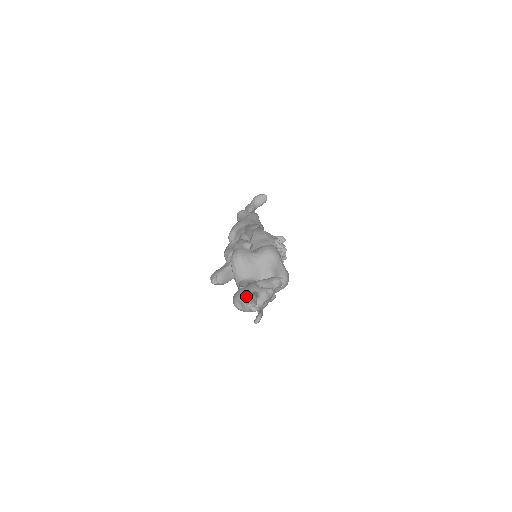
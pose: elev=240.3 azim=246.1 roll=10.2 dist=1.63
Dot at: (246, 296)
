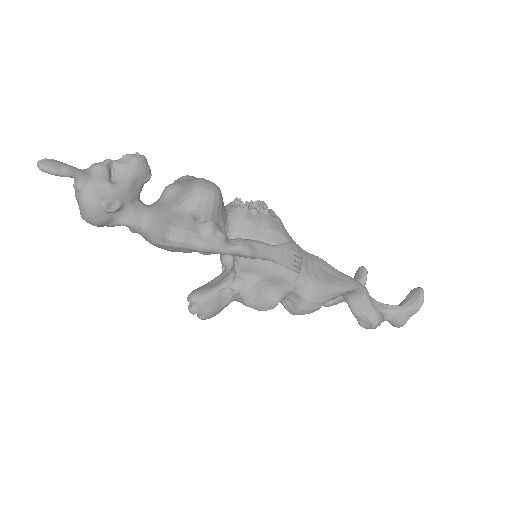
Dot at: (75, 186)
